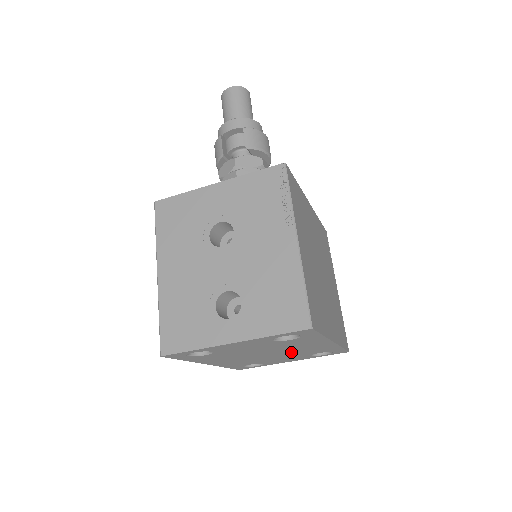
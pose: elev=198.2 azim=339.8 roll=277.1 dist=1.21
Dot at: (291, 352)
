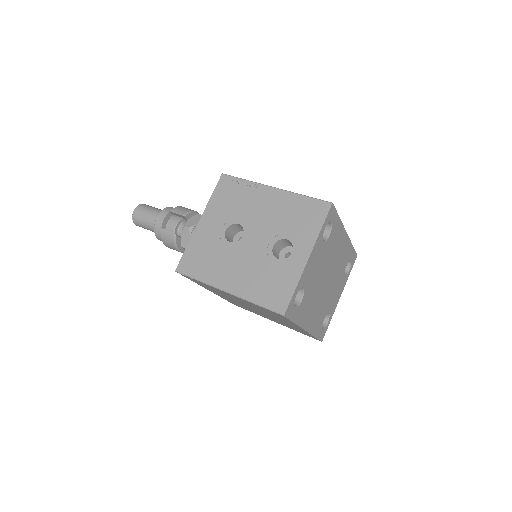
Dot at: (335, 271)
